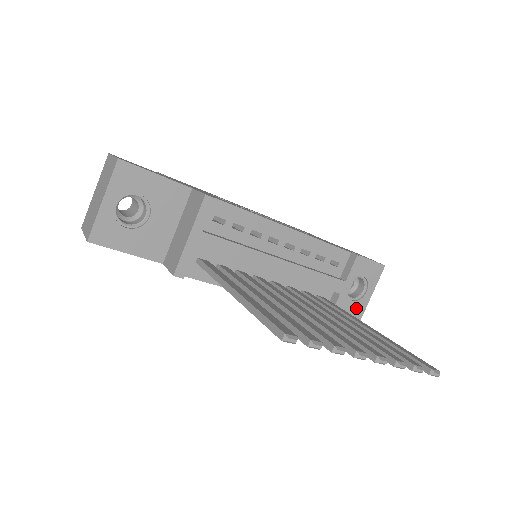
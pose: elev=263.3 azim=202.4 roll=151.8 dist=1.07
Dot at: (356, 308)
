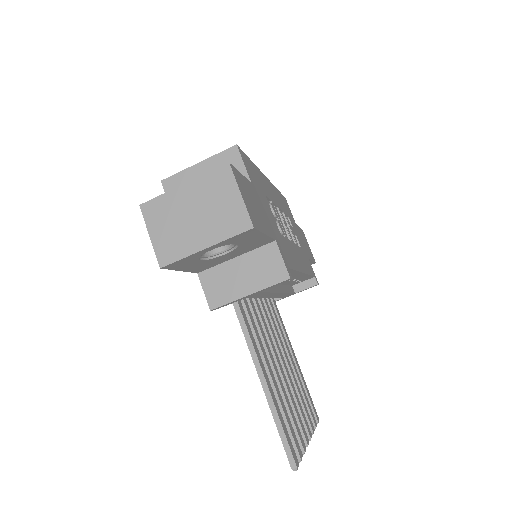
Dot at: occluded
